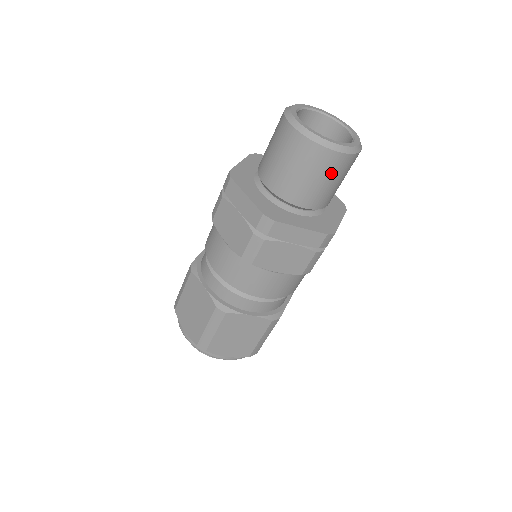
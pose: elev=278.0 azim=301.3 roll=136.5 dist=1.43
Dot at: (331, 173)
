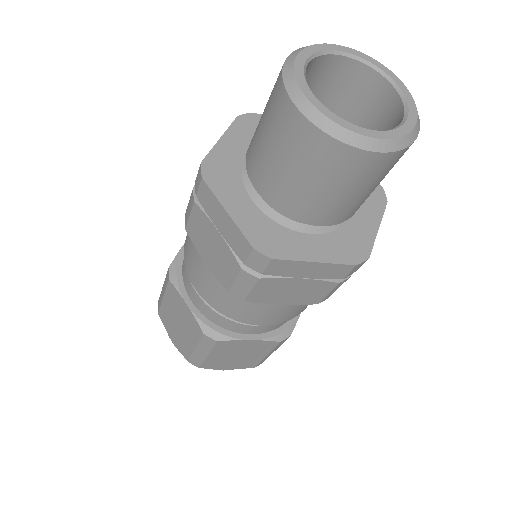
Dot at: (295, 154)
